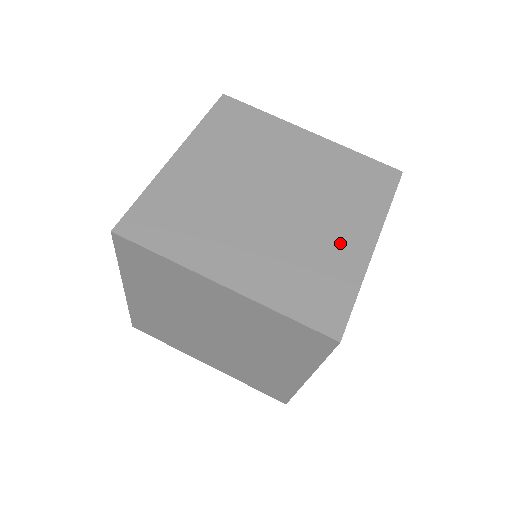
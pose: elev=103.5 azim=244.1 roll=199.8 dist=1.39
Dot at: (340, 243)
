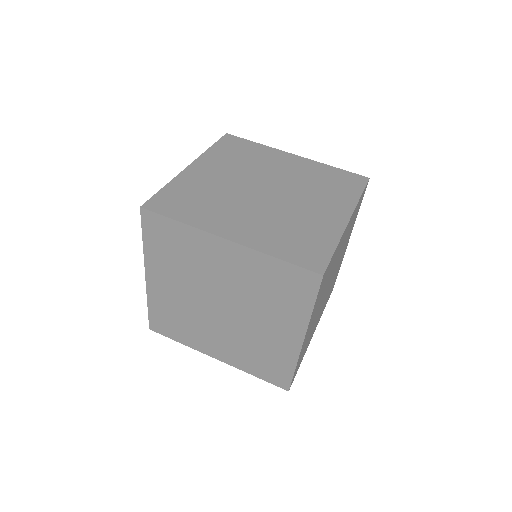
Dot at: (321, 217)
